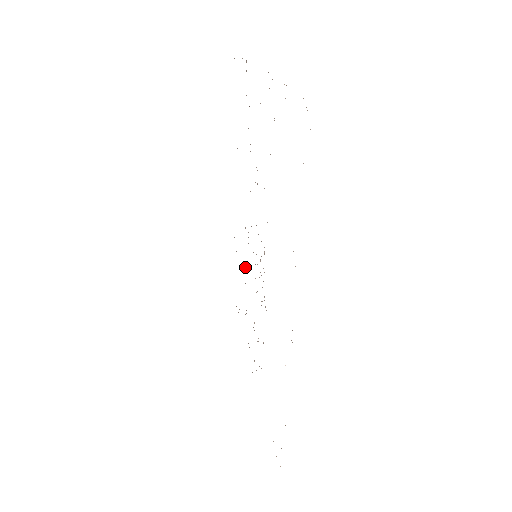
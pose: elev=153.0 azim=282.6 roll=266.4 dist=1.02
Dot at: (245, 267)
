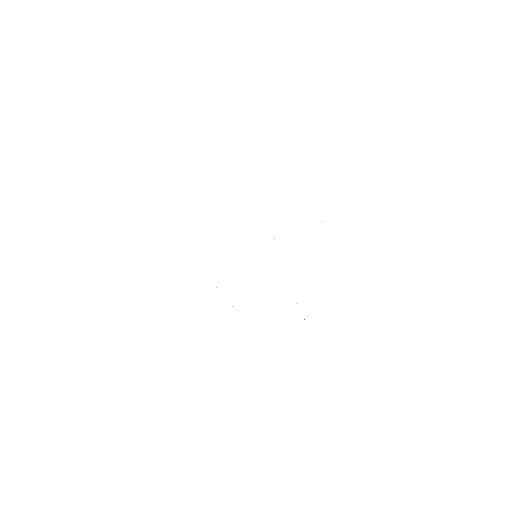
Dot at: occluded
